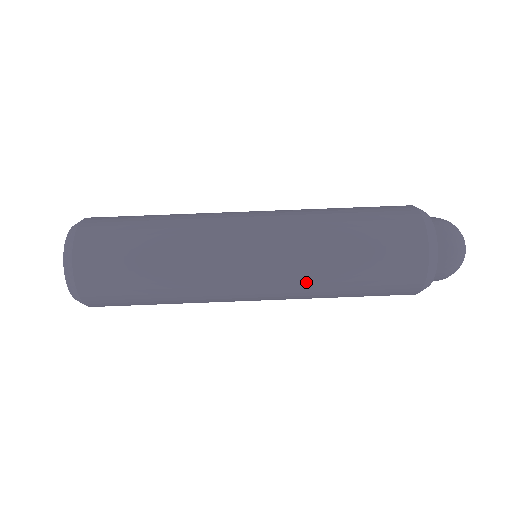
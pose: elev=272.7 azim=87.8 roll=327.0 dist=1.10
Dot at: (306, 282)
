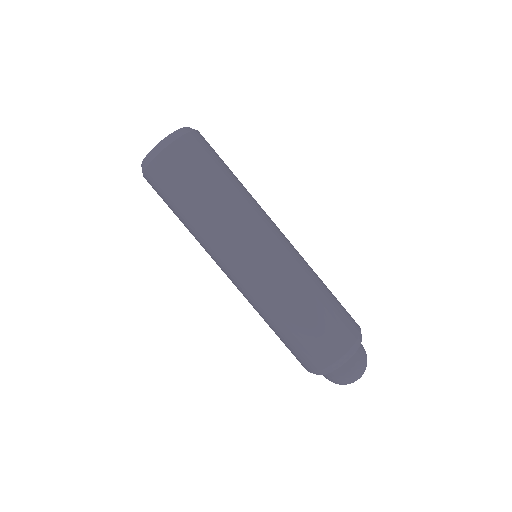
Dot at: (259, 304)
